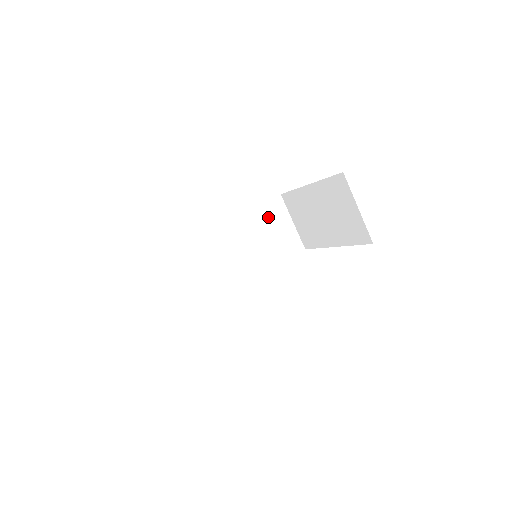
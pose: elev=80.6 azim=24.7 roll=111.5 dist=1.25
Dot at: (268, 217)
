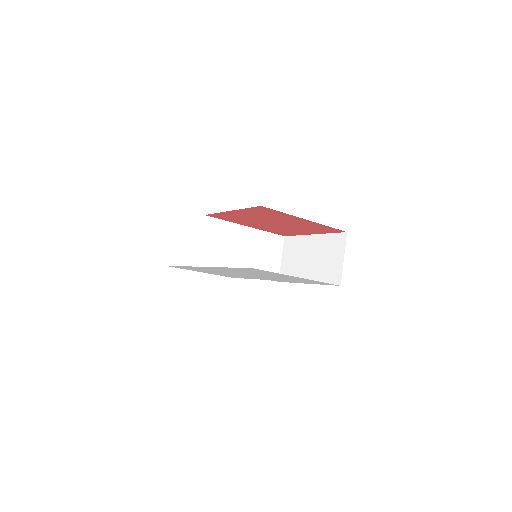
Dot at: (270, 244)
